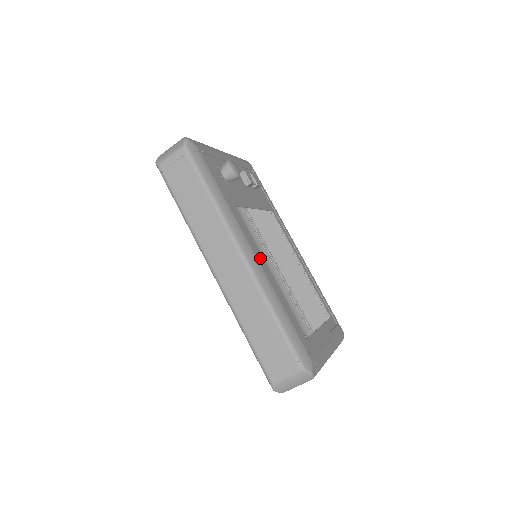
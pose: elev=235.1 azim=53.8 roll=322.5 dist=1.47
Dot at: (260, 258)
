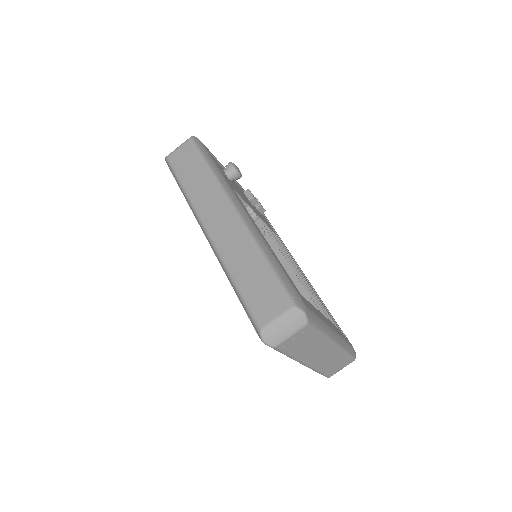
Dot at: occluded
